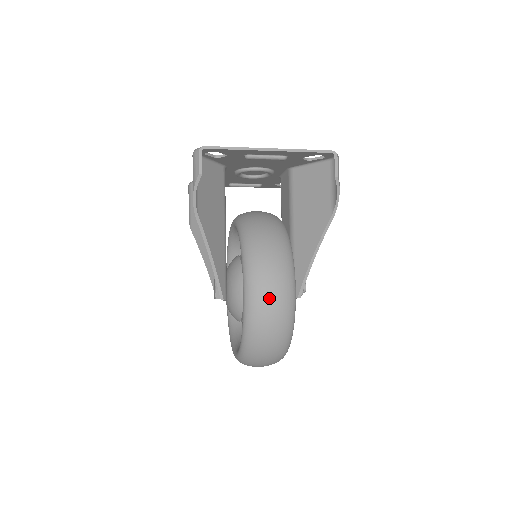
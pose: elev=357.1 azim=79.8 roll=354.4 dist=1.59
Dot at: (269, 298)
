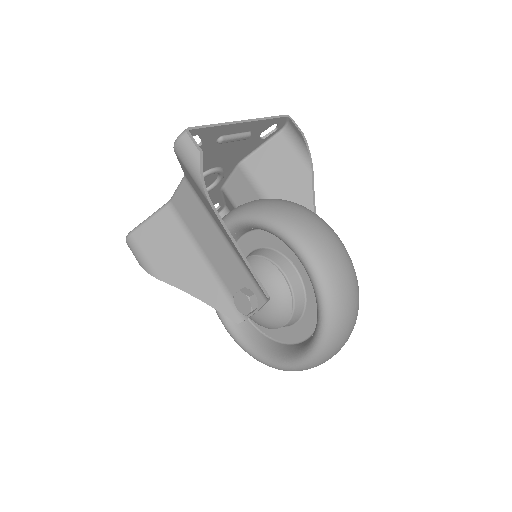
Dot at: (331, 248)
